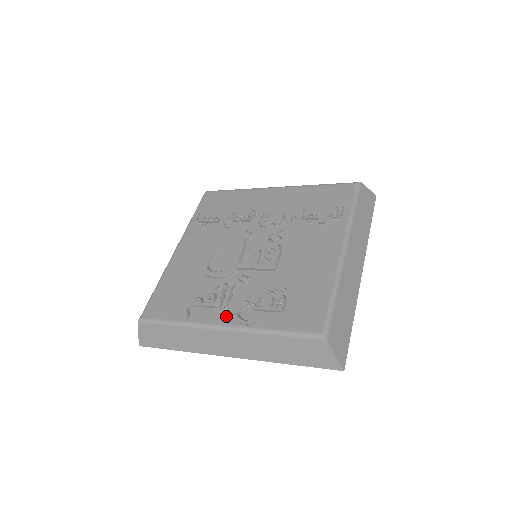
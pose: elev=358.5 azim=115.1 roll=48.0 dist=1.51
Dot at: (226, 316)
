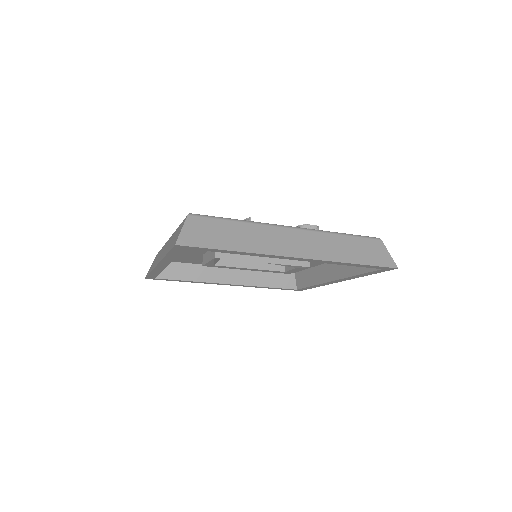
Dot at: occluded
